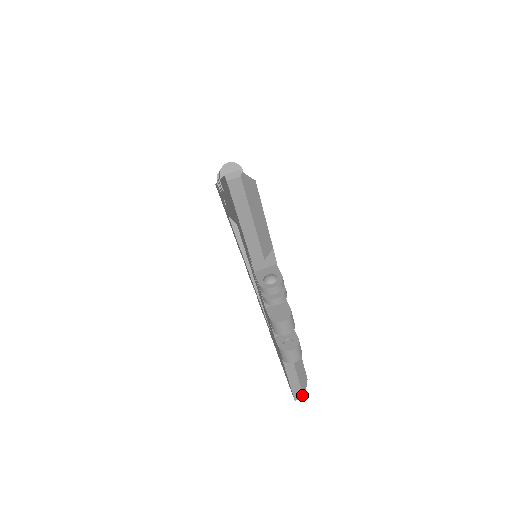
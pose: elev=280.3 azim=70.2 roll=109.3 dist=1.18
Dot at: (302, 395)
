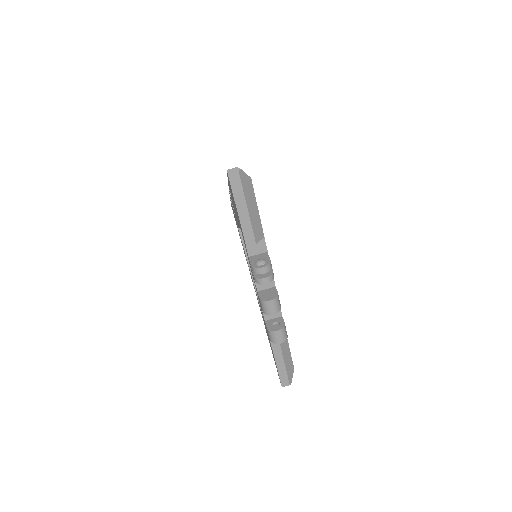
Dot at: (288, 382)
